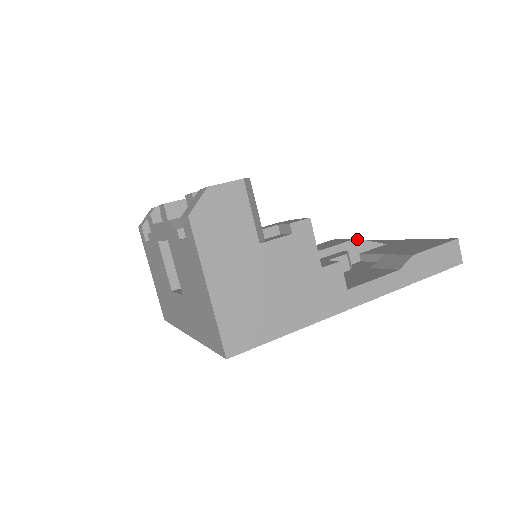
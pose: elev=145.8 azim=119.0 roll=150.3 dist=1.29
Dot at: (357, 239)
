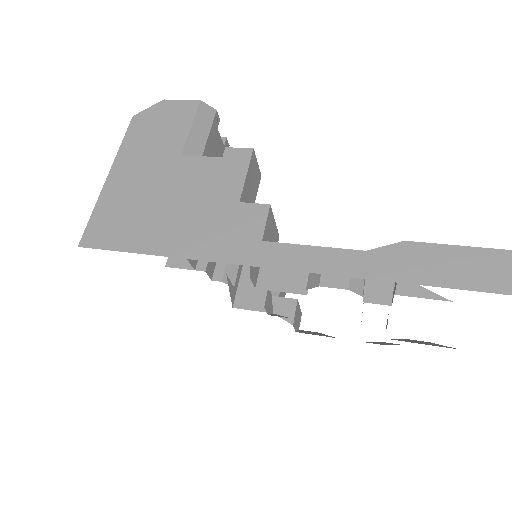
Dot at: occluded
